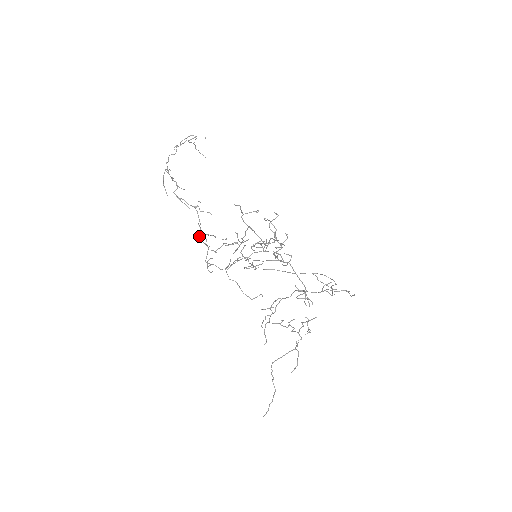
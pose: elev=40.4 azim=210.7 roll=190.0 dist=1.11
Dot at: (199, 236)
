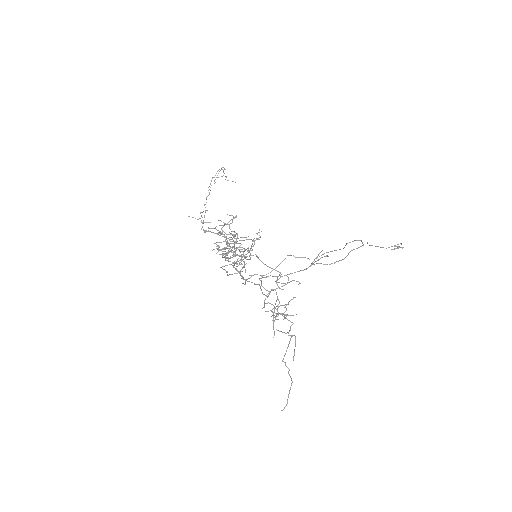
Dot at: (230, 256)
